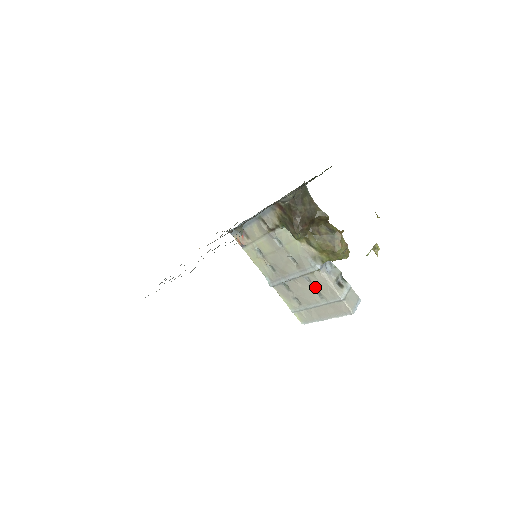
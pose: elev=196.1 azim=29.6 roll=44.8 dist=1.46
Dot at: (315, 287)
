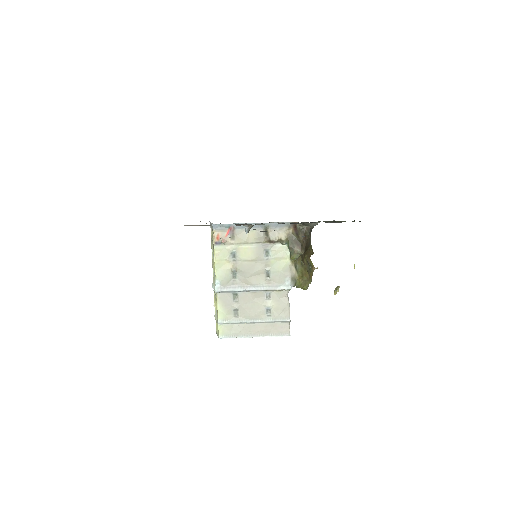
Dot at: (271, 304)
